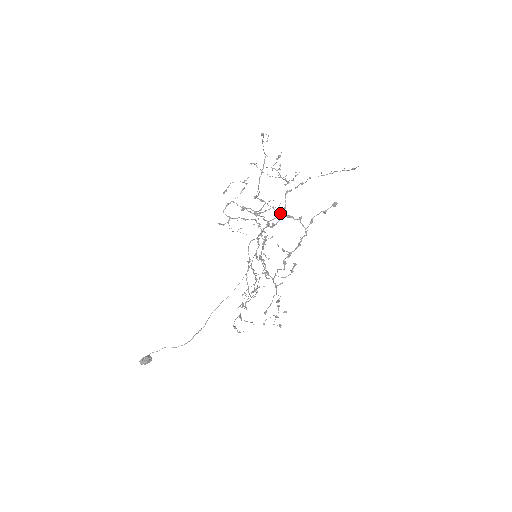
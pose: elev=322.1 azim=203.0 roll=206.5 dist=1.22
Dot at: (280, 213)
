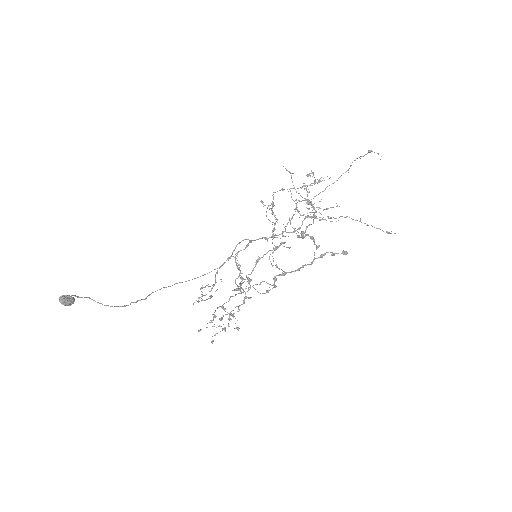
Dot at: (294, 230)
